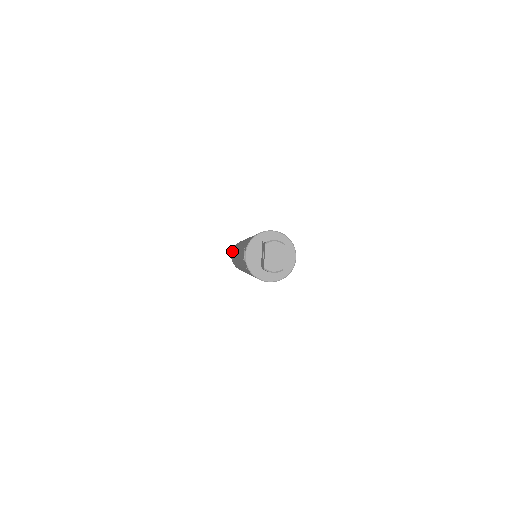
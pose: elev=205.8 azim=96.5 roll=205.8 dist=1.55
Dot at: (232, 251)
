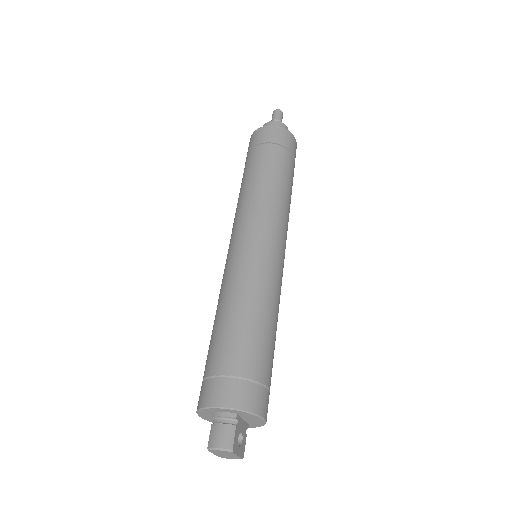
Dot at: occluded
